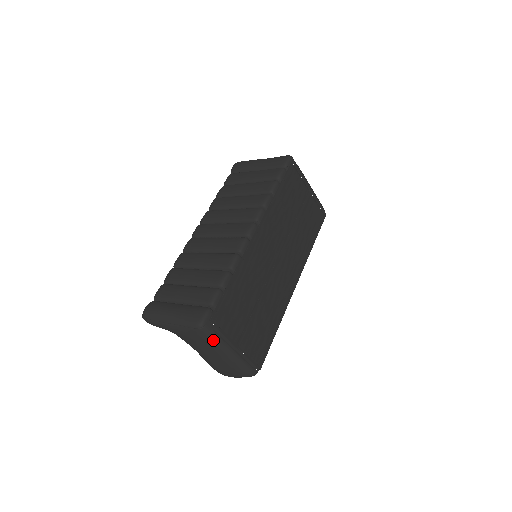
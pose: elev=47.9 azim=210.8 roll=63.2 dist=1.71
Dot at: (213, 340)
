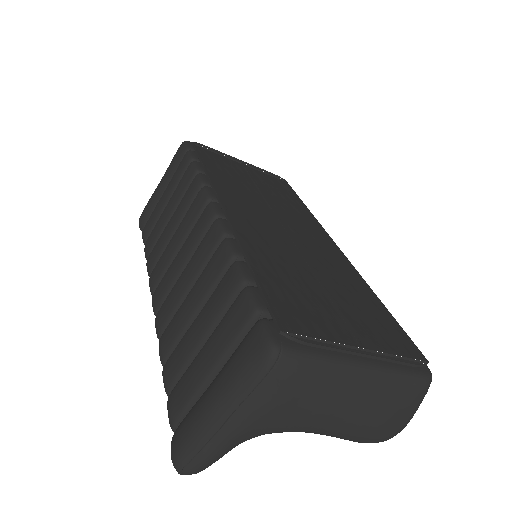
Dot at: (319, 363)
